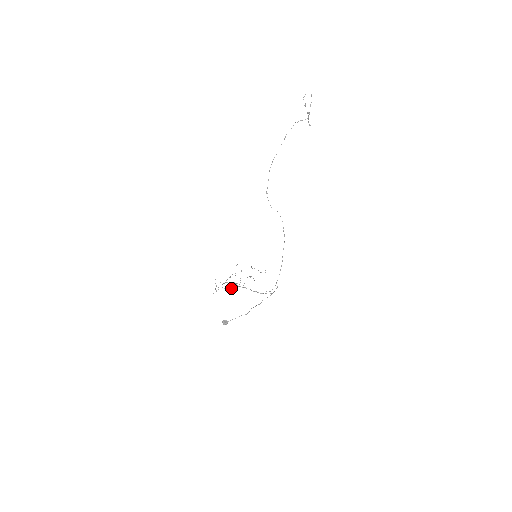
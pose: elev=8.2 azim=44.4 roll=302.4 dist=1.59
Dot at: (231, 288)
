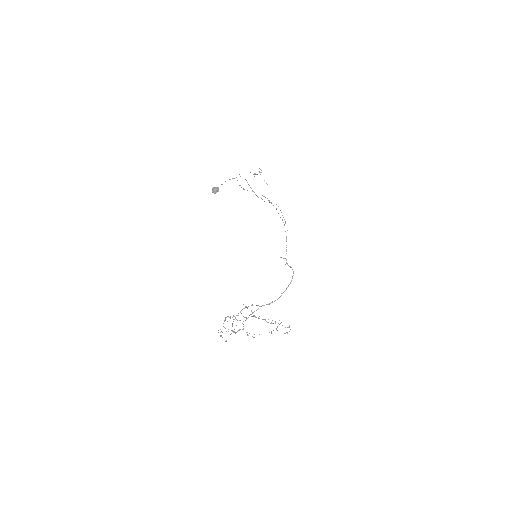
Dot at: occluded
